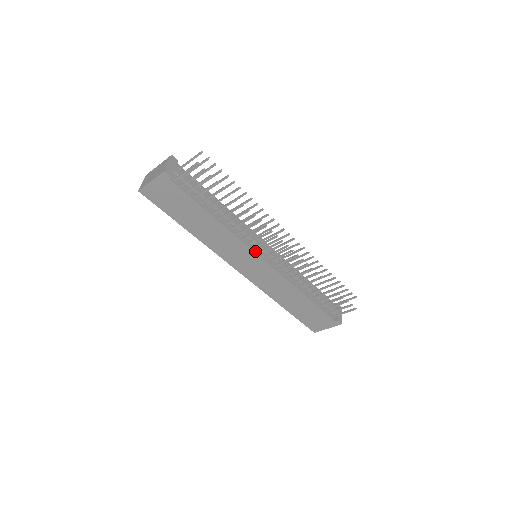
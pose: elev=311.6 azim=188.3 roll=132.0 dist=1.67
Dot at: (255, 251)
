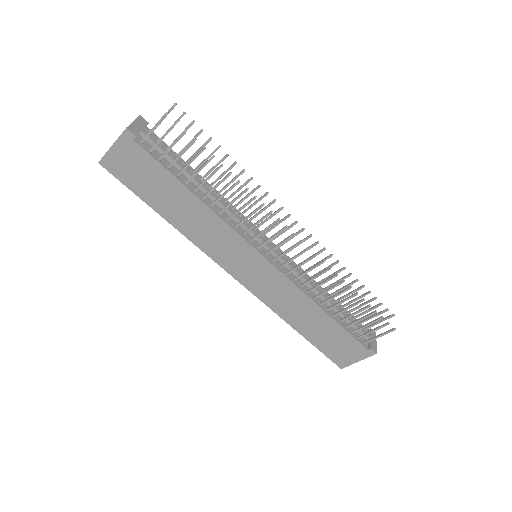
Dot at: (252, 245)
